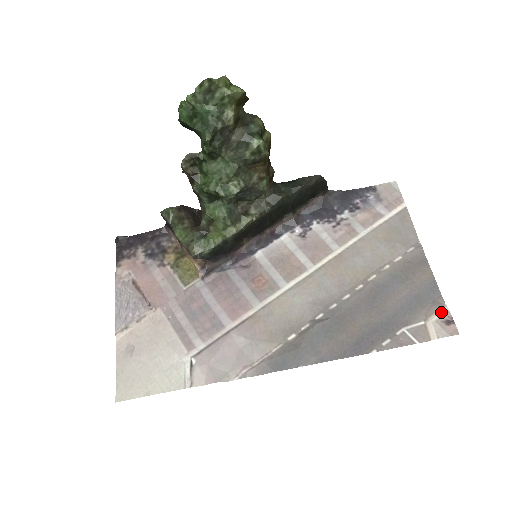
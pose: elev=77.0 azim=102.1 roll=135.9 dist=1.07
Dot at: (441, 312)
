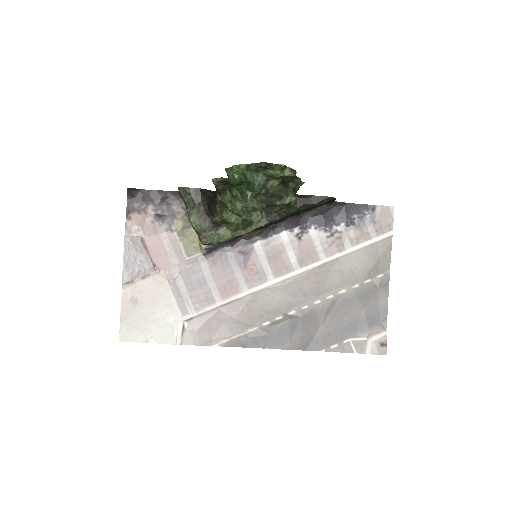
Dot at: (381, 335)
